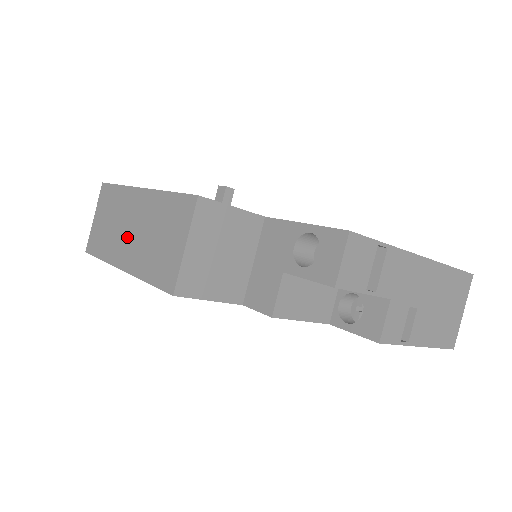
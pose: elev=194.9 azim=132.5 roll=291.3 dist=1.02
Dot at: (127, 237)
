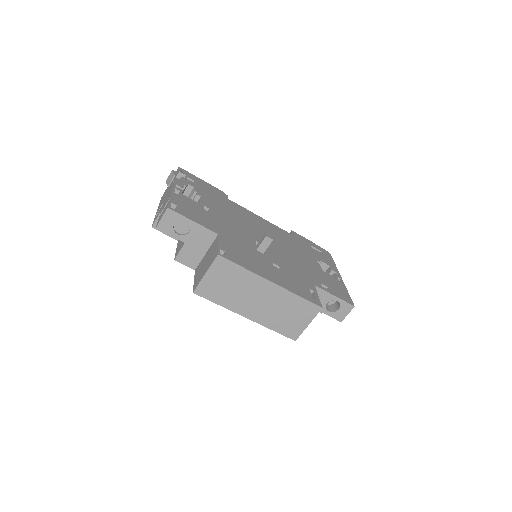
Dot at: (254, 303)
